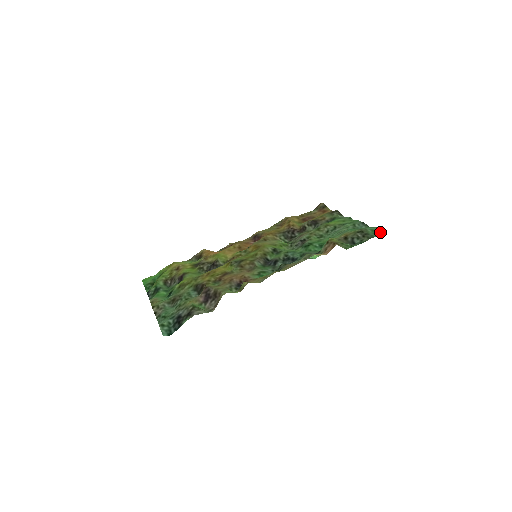
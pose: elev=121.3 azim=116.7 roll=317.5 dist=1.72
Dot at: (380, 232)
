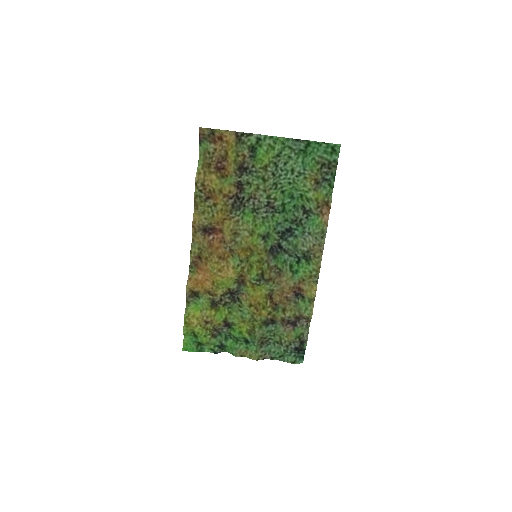
Dot at: (333, 149)
